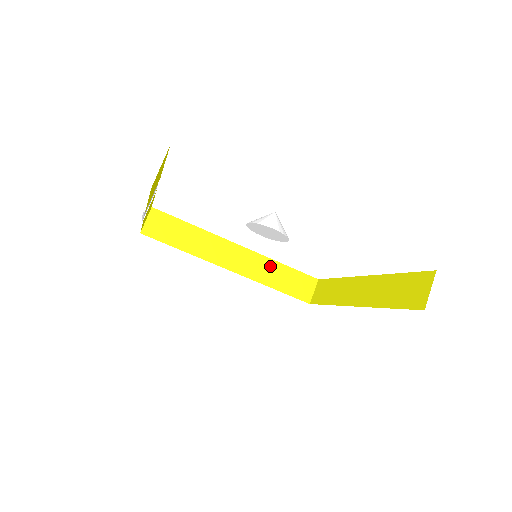
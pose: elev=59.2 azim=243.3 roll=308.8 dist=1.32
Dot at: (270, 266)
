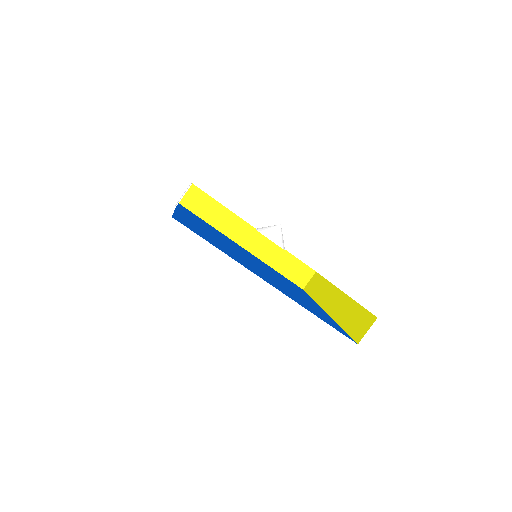
Dot at: (278, 252)
